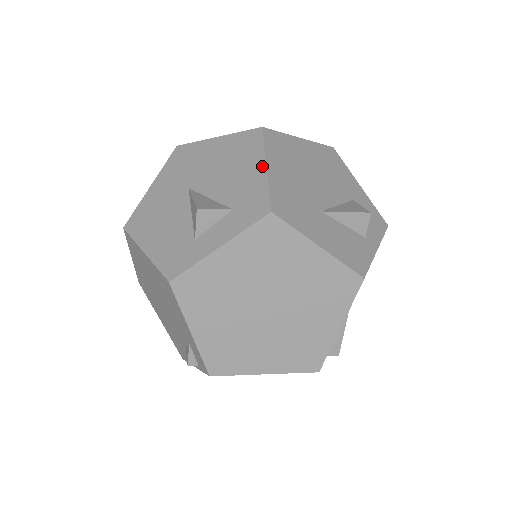
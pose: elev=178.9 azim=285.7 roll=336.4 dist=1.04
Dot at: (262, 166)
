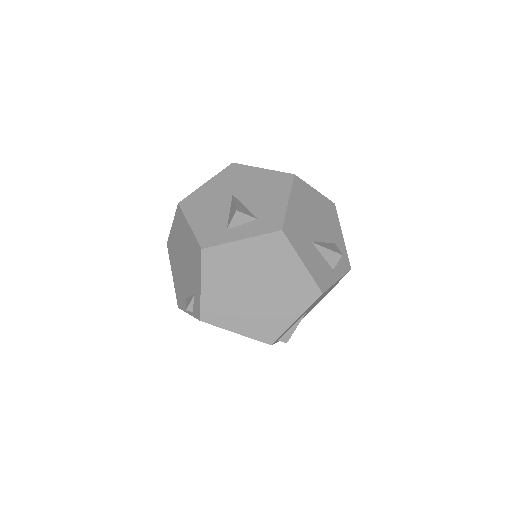
Dot at: (286, 200)
